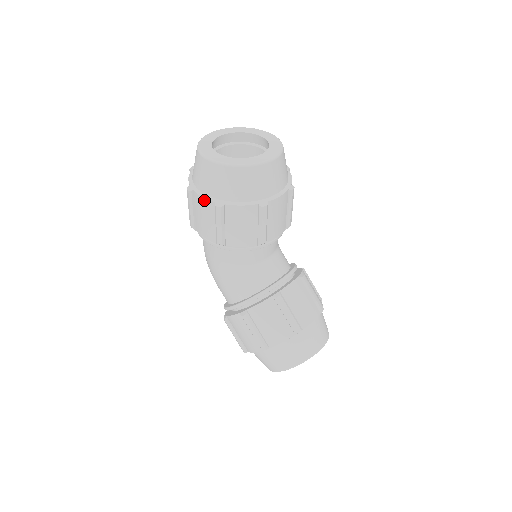
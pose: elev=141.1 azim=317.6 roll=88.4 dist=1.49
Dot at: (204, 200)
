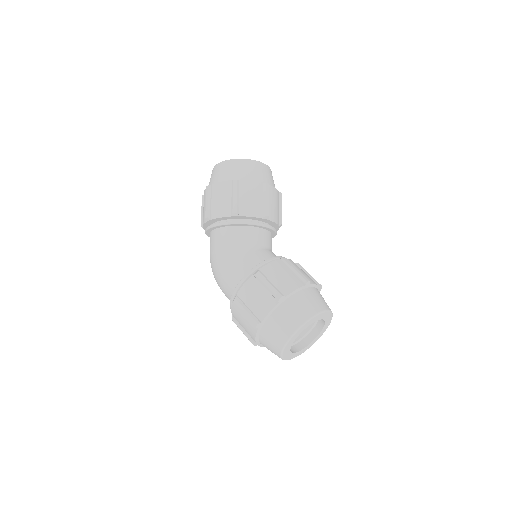
Dot at: (223, 183)
